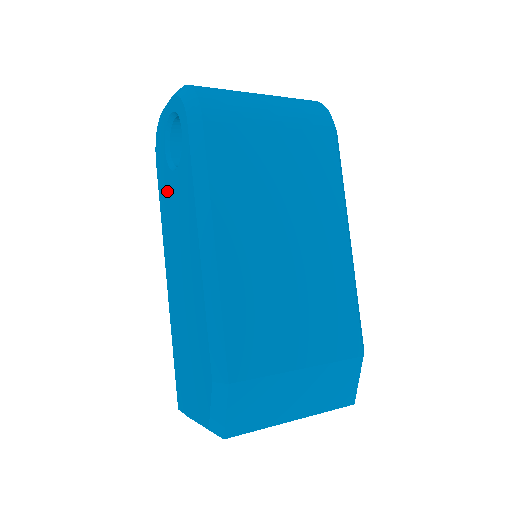
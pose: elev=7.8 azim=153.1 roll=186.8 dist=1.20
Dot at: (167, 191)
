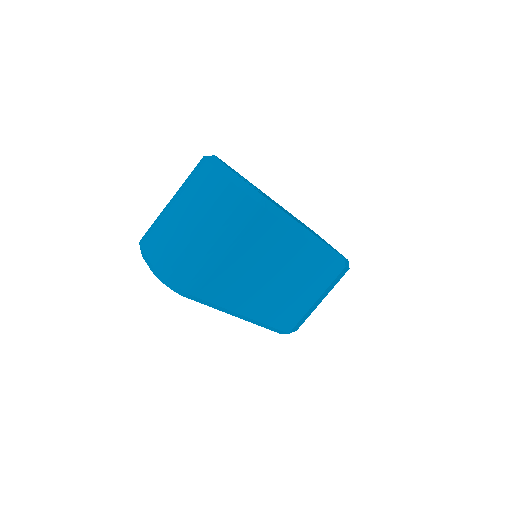
Dot at: occluded
